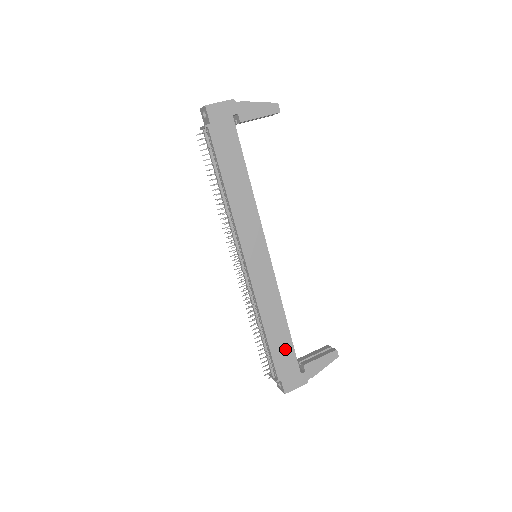
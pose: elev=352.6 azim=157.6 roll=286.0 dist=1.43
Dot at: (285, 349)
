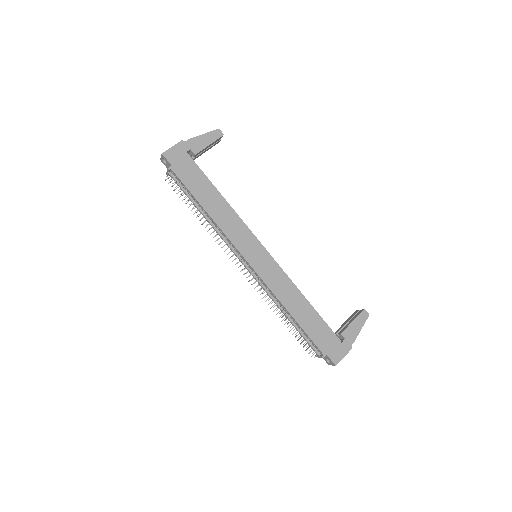
Dot at: (317, 325)
